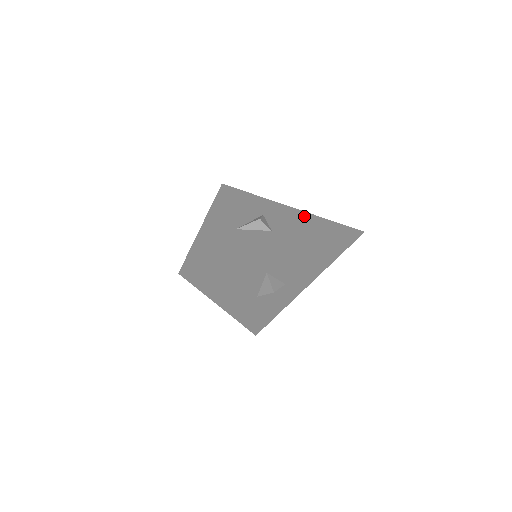
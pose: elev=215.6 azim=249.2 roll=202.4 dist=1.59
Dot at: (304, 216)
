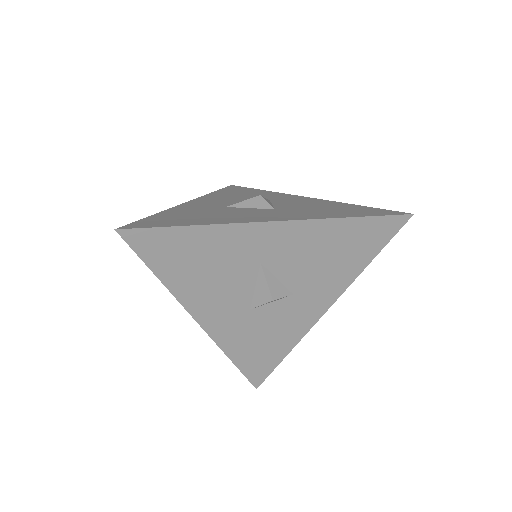
Dot at: (327, 202)
